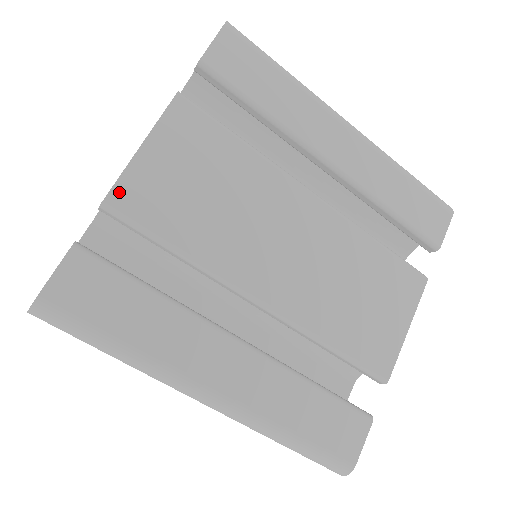
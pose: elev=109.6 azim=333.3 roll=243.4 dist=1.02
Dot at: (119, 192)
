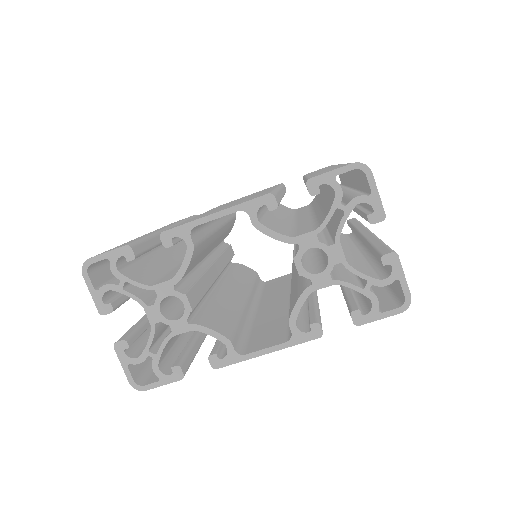
Dot at: (229, 363)
